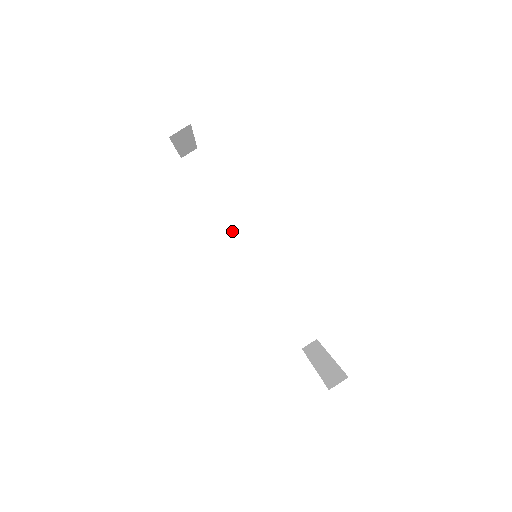
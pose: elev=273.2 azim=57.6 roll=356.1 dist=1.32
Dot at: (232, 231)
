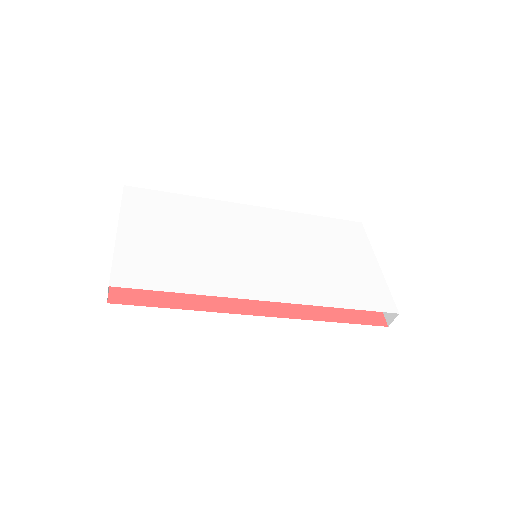
Dot at: occluded
